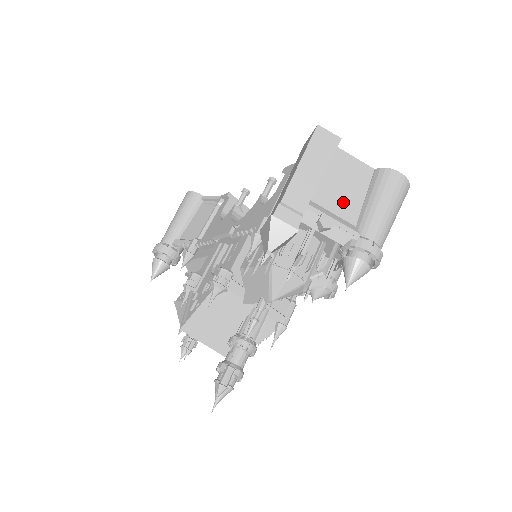
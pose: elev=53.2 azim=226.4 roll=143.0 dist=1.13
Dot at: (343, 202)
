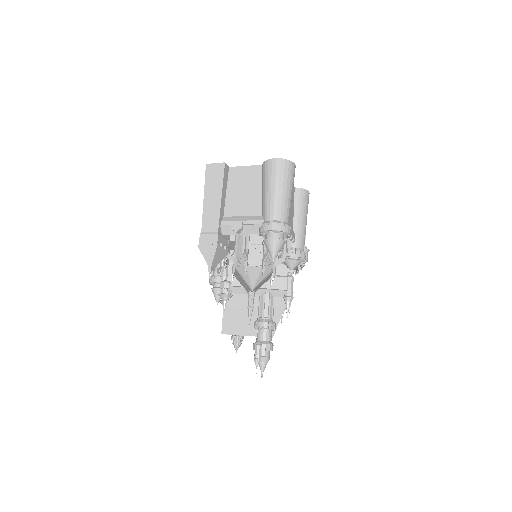
Dot at: (247, 204)
